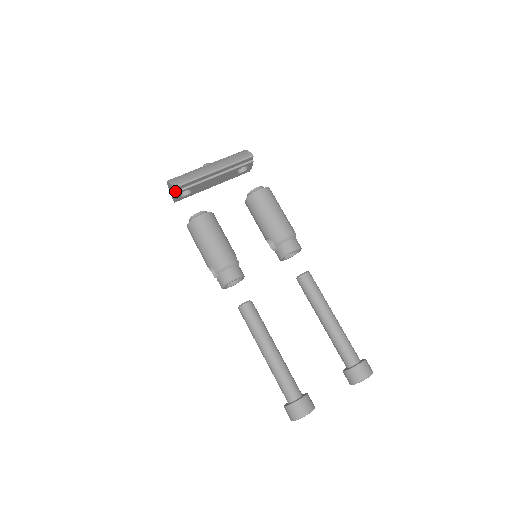
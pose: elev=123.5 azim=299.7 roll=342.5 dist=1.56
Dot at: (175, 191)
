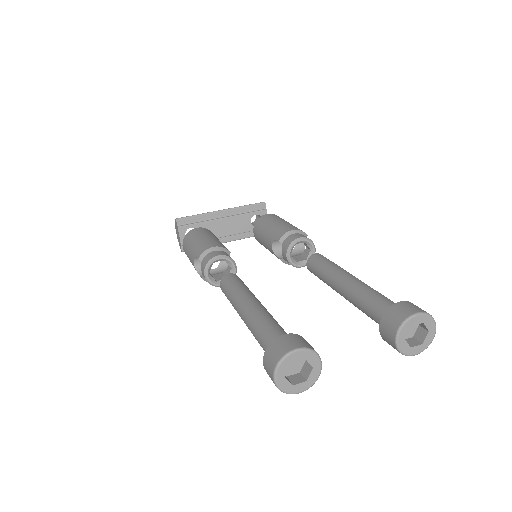
Dot at: (179, 226)
